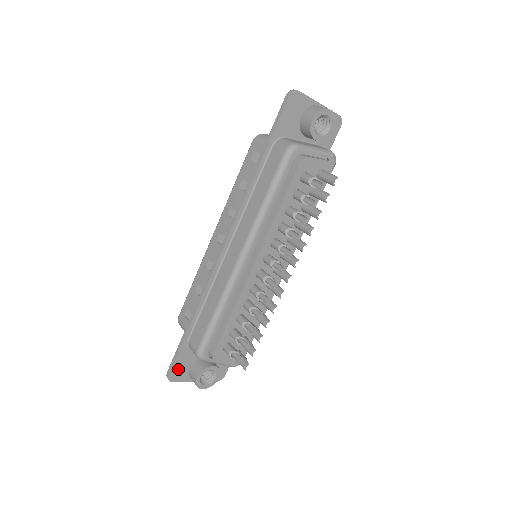
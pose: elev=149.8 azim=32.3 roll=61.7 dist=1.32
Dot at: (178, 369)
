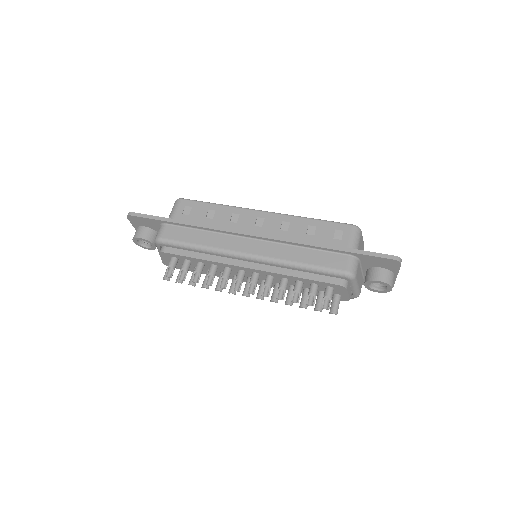
Dot at: (140, 220)
